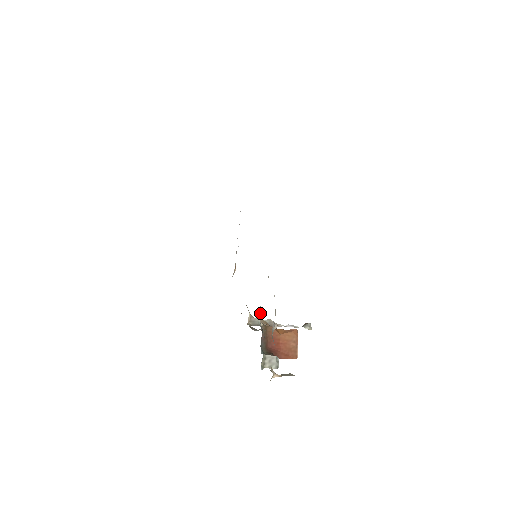
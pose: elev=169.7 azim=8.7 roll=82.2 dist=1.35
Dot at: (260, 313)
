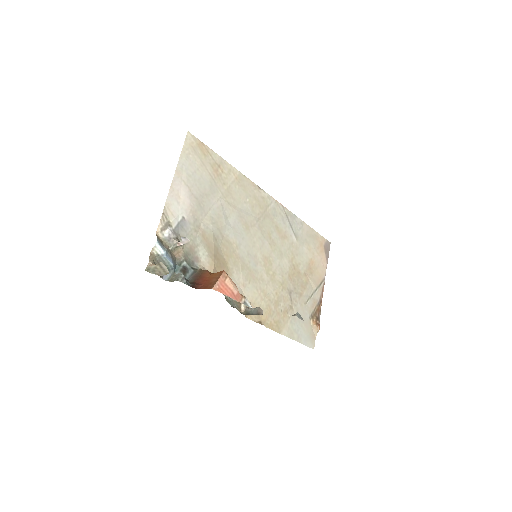
Dot at: (211, 268)
